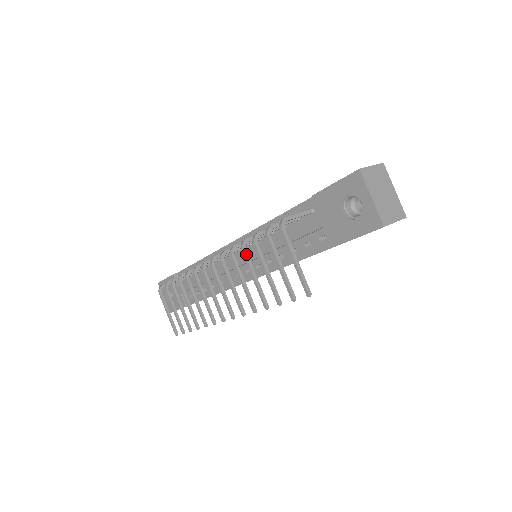
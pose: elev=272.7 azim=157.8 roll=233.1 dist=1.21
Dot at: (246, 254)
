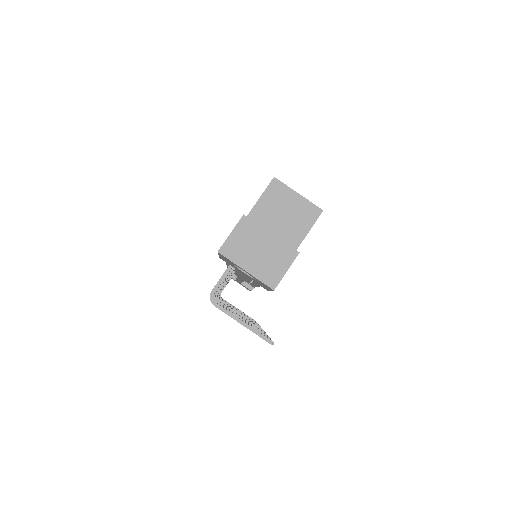
Dot at: occluded
